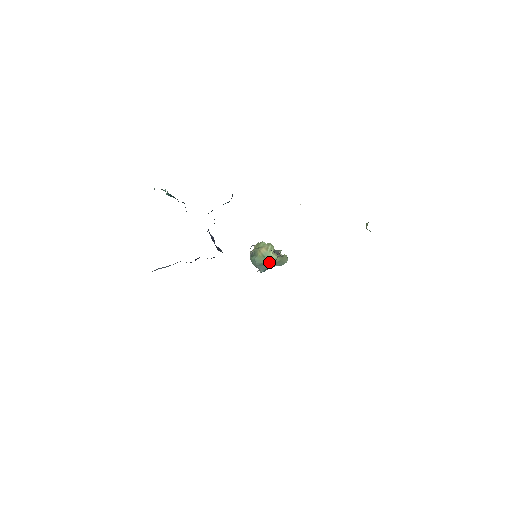
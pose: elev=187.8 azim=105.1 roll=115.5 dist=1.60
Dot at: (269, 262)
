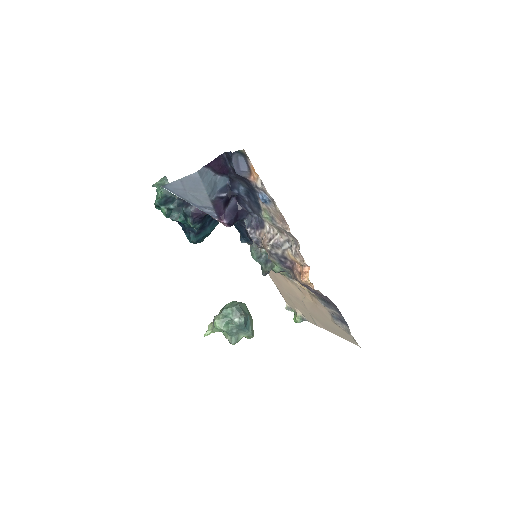
Dot at: (247, 309)
